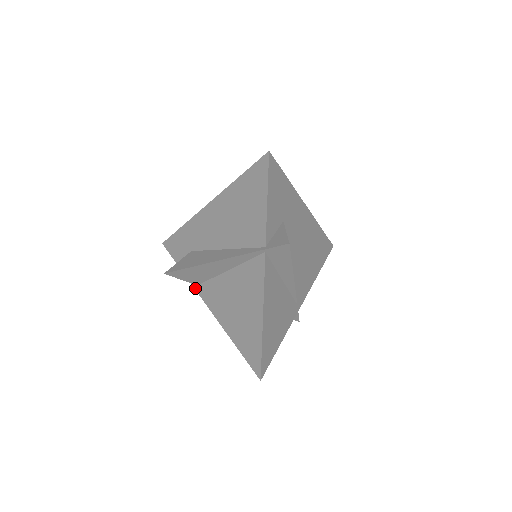
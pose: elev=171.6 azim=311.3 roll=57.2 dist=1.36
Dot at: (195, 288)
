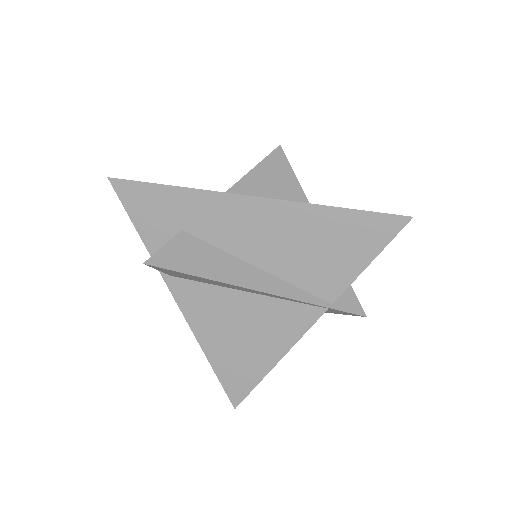
Dot at: (164, 276)
